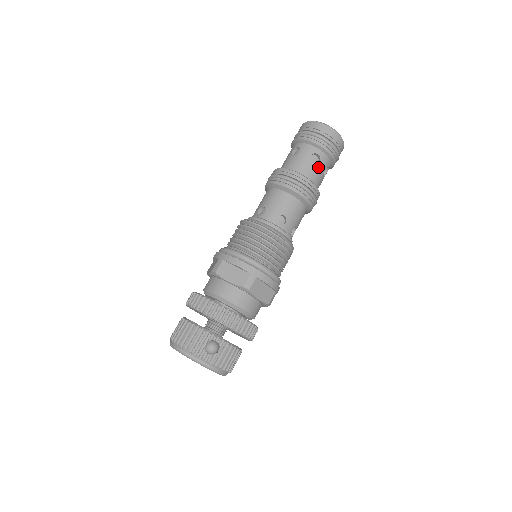
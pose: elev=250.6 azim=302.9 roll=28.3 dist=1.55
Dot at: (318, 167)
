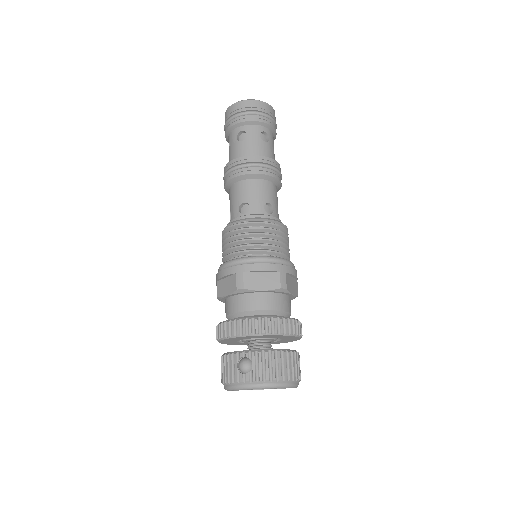
Dot at: (249, 140)
